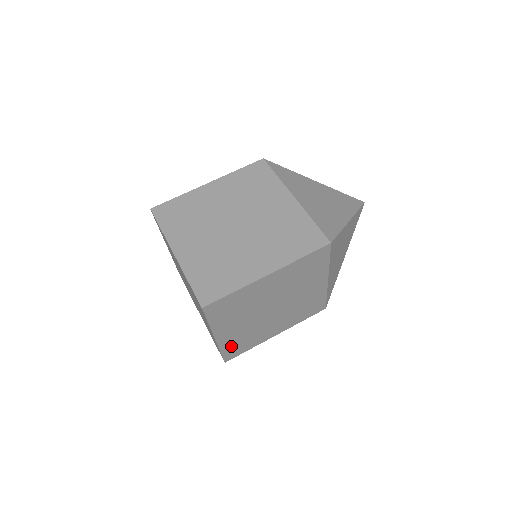
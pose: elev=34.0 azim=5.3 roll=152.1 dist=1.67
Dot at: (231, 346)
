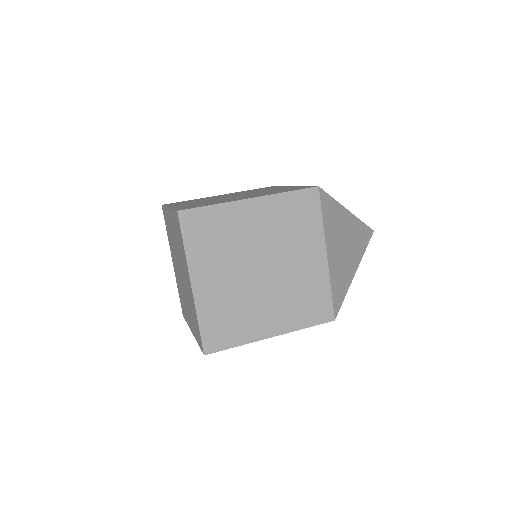
Dot at: occluded
